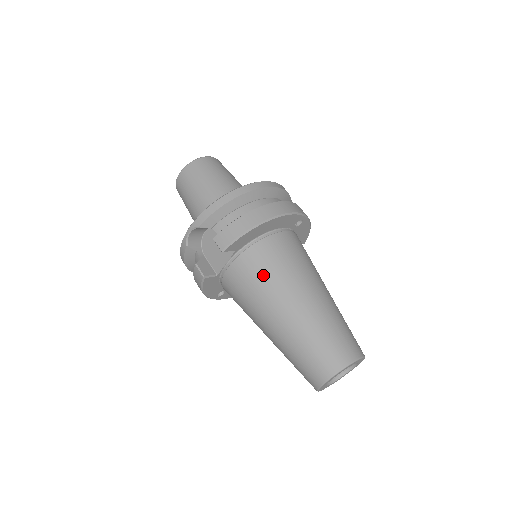
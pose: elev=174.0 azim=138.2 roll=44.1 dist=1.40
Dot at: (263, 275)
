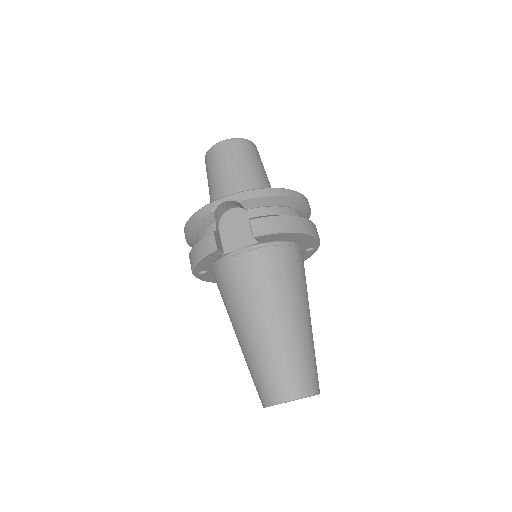
Dot at: (274, 278)
